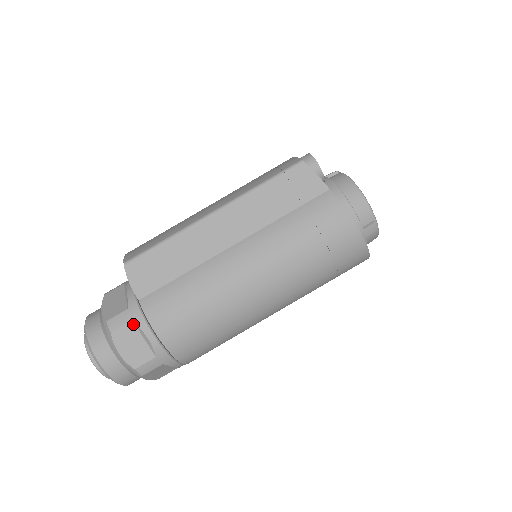
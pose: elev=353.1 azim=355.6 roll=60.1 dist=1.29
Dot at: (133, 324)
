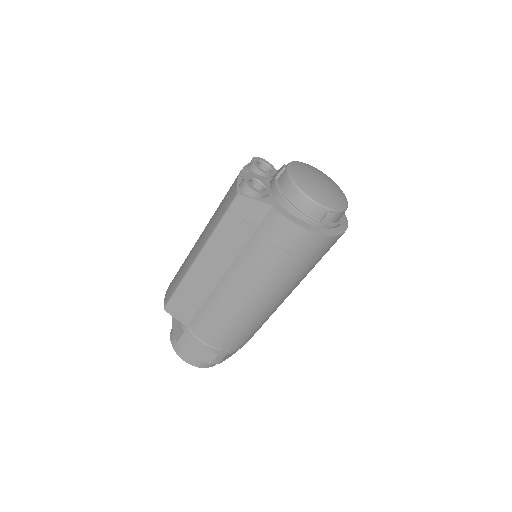
Dot at: (192, 341)
